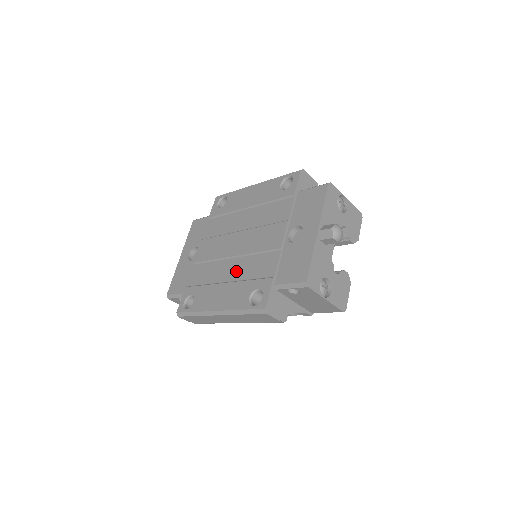
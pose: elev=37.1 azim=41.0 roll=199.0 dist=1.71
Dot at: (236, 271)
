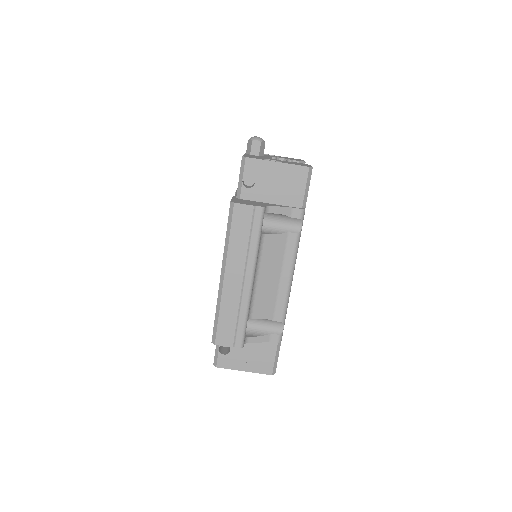
Dot at: occluded
